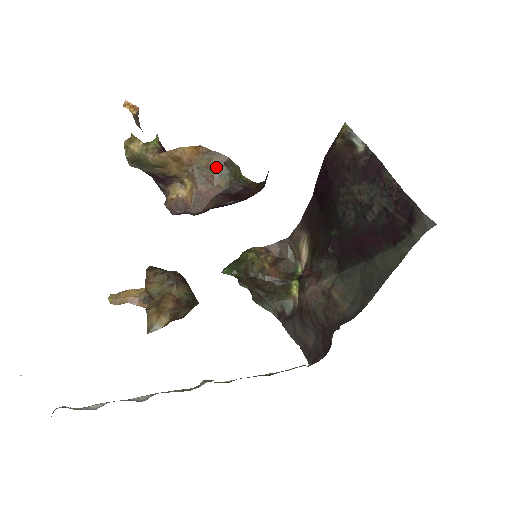
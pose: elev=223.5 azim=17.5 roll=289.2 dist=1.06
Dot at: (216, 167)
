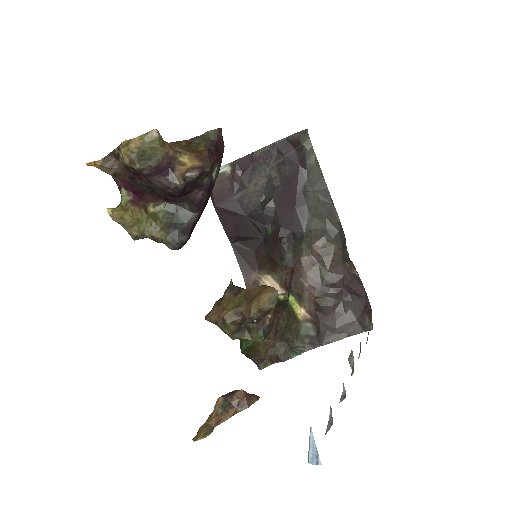
Dot at: (188, 146)
